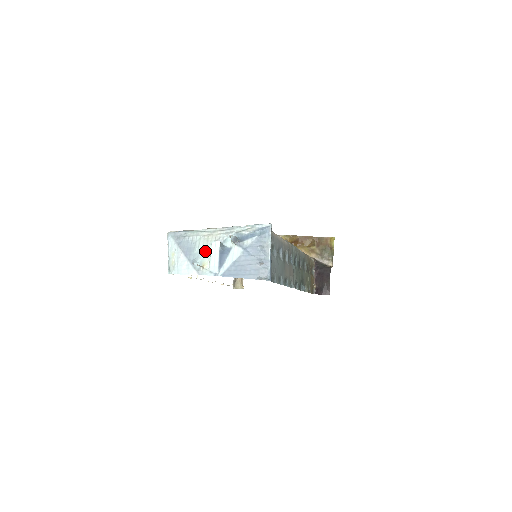
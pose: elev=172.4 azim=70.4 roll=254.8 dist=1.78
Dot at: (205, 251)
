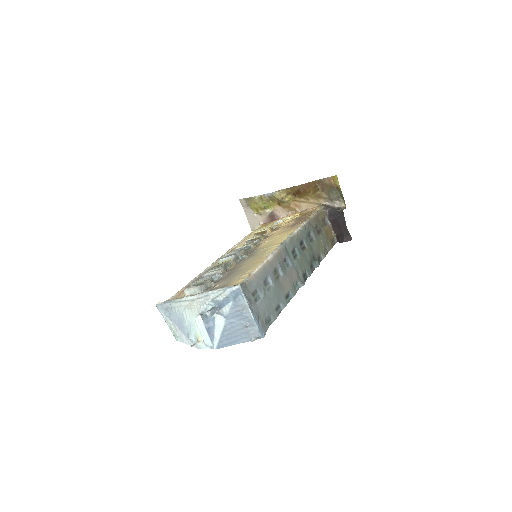
Dot at: (194, 323)
